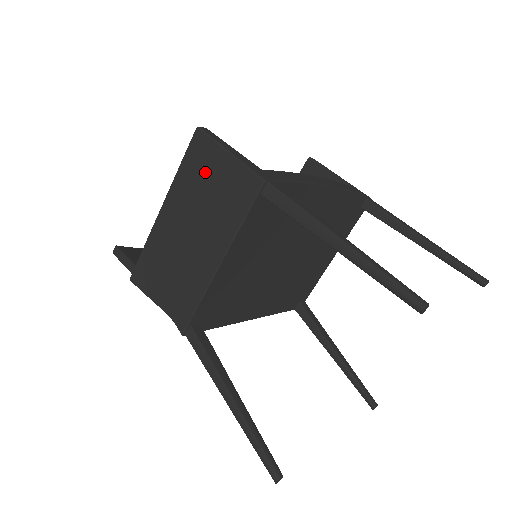
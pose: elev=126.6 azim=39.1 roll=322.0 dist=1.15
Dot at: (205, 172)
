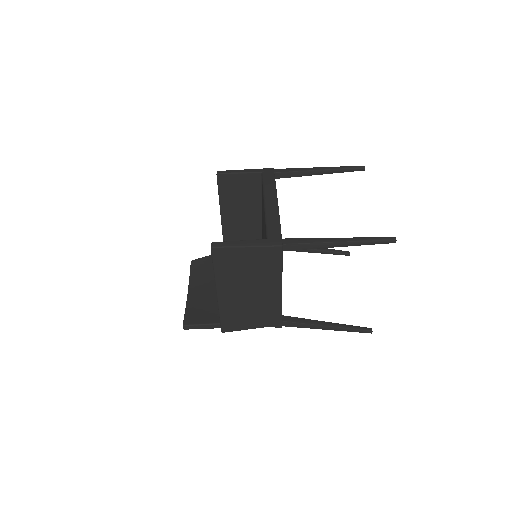
Dot at: (237, 263)
